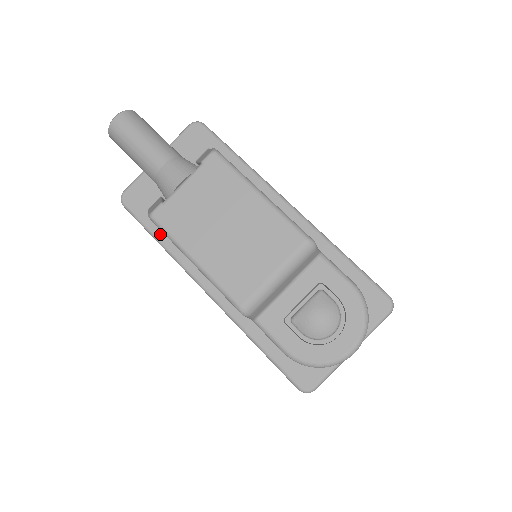
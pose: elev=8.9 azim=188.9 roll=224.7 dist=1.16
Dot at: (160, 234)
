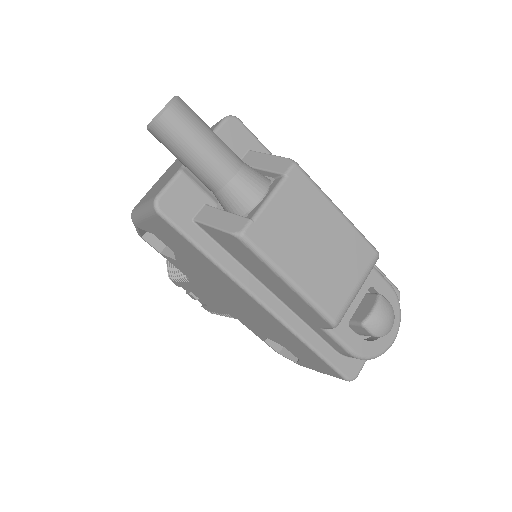
Dot at: (210, 248)
